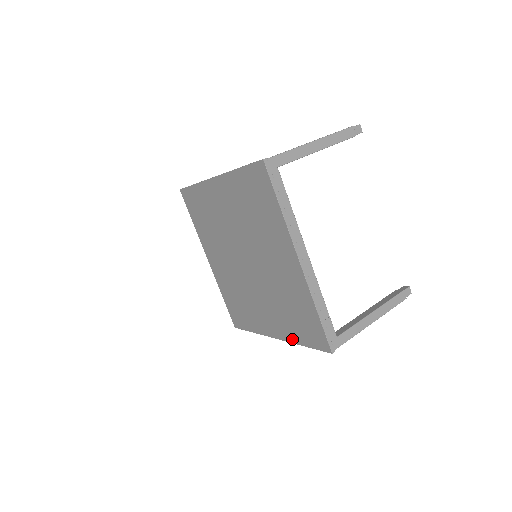
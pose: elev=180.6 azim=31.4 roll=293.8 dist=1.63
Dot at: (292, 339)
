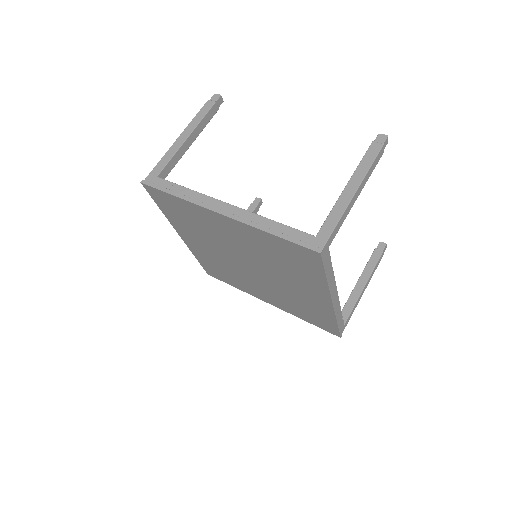
Dot at: (323, 286)
